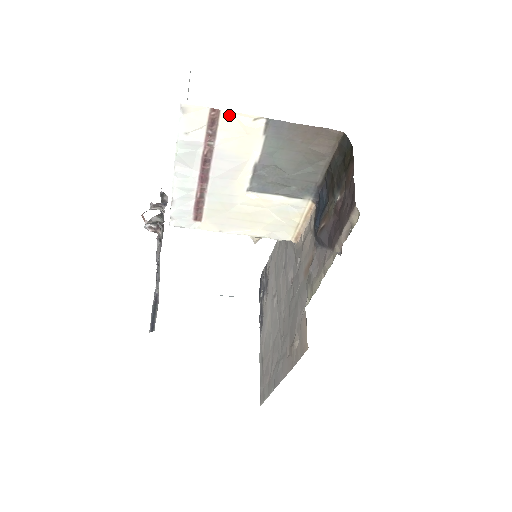
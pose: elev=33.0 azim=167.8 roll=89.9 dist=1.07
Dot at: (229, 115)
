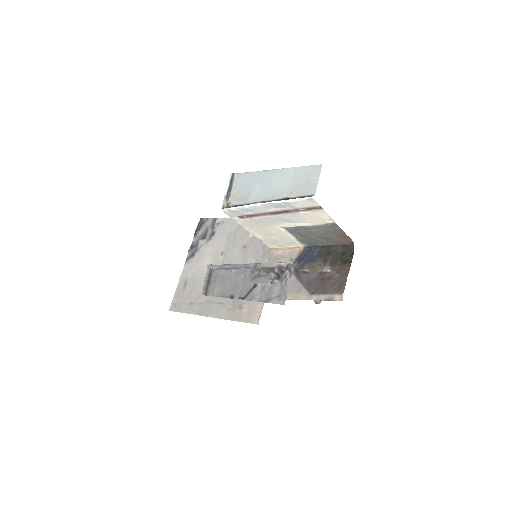
Dot at: (323, 212)
